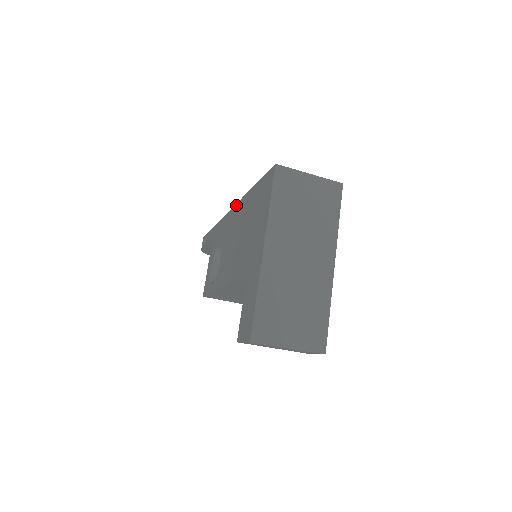
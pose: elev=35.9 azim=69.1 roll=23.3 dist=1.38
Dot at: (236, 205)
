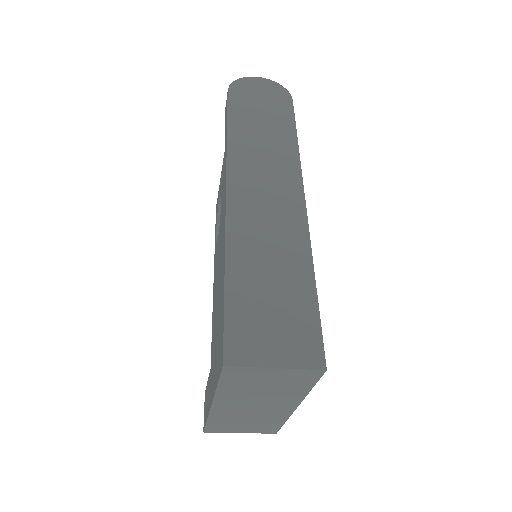
Dot at: (224, 223)
